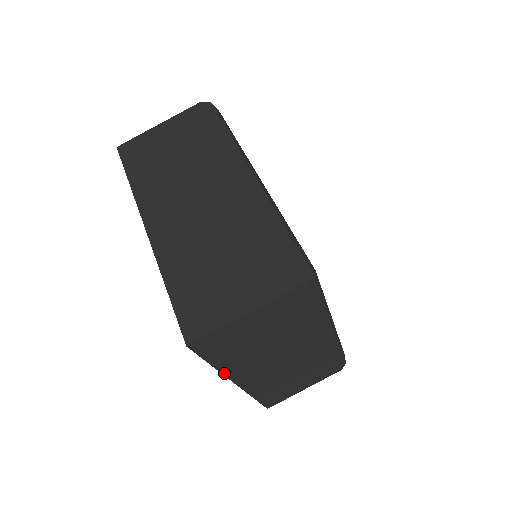
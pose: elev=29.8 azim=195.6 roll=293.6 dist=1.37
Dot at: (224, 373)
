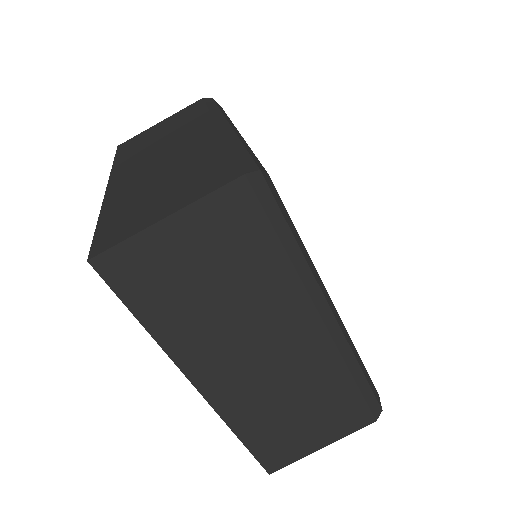
Dot at: occluded
